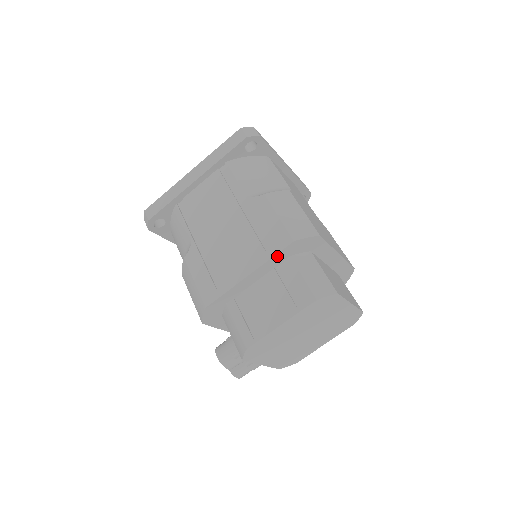
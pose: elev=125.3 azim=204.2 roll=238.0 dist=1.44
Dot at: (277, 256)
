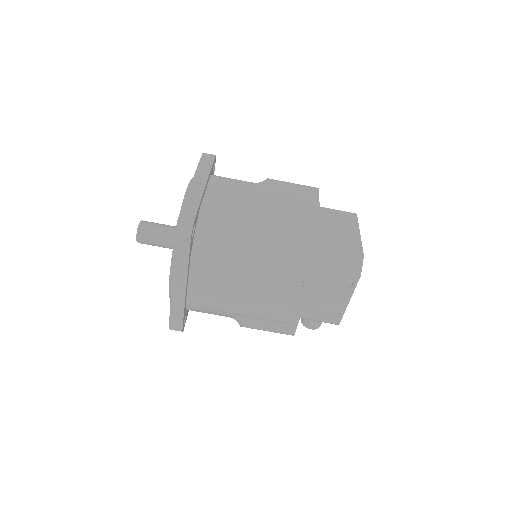
Dot at: (312, 281)
